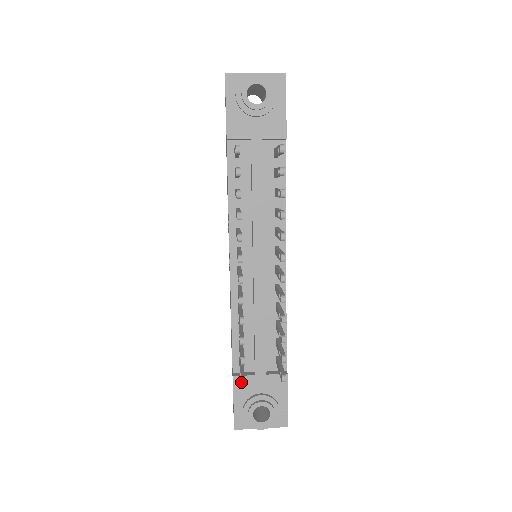
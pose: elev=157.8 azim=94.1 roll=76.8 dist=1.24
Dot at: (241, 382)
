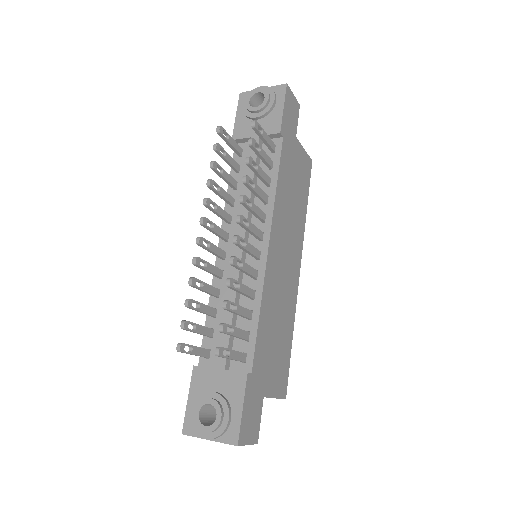
Dot at: (176, 348)
